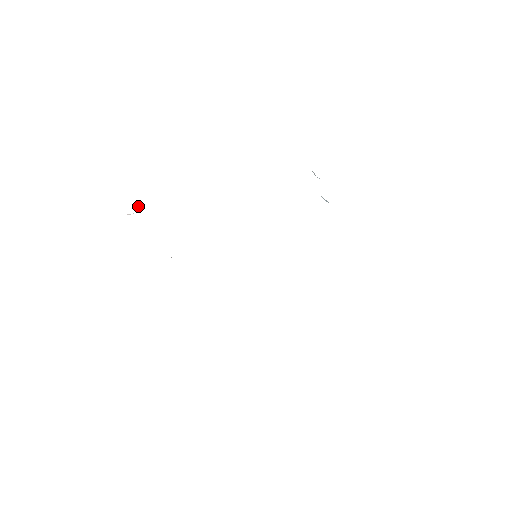
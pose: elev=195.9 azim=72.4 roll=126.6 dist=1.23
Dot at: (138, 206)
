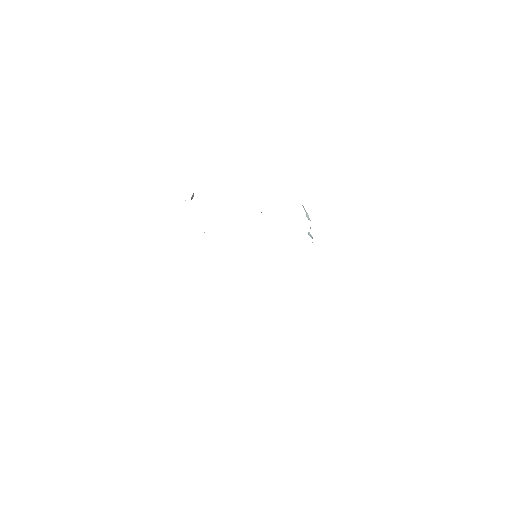
Dot at: (192, 197)
